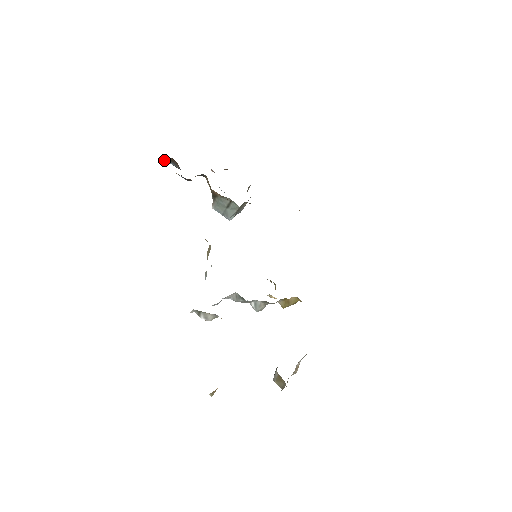
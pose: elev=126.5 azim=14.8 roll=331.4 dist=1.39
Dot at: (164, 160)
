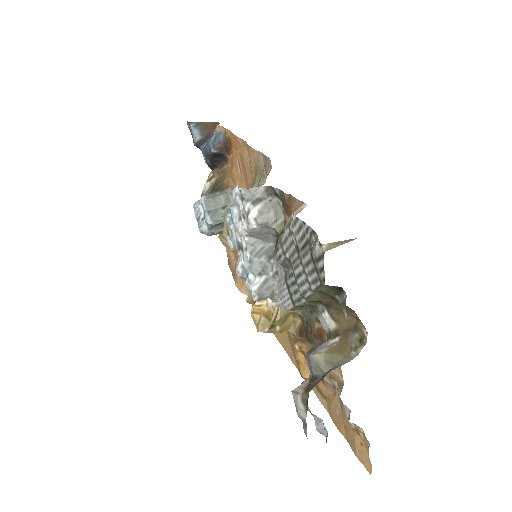
Dot at: (191, 122)
